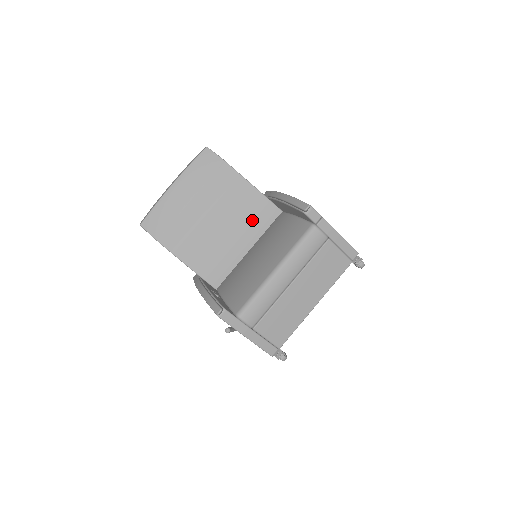
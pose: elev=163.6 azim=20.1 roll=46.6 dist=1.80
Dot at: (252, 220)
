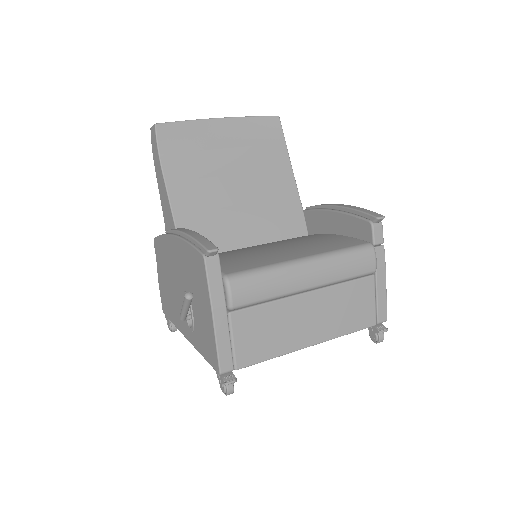
Dot at: (274, 218)
